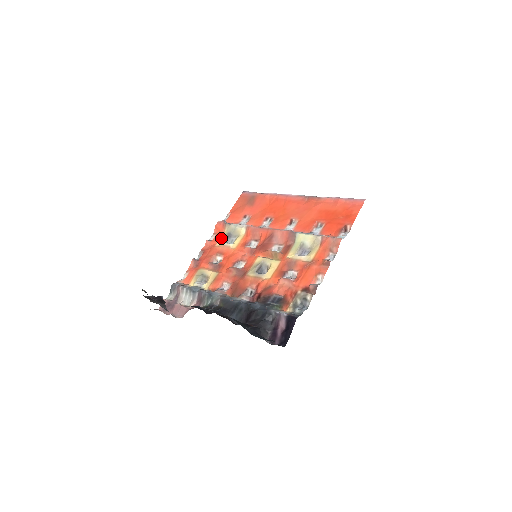
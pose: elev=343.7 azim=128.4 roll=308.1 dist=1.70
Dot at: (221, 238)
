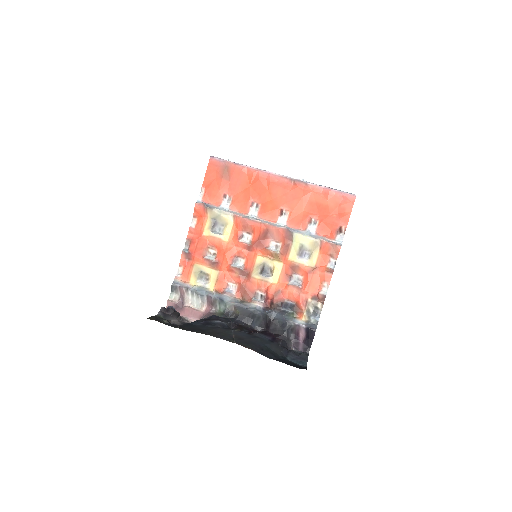
Dot at: (206, 226)
